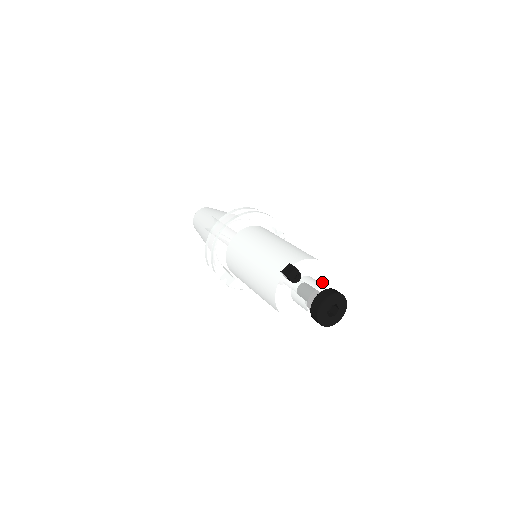
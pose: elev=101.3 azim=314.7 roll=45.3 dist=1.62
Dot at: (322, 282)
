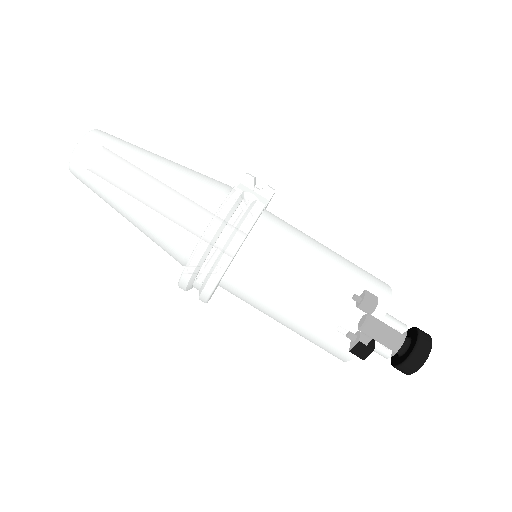
Dot at: occluded
